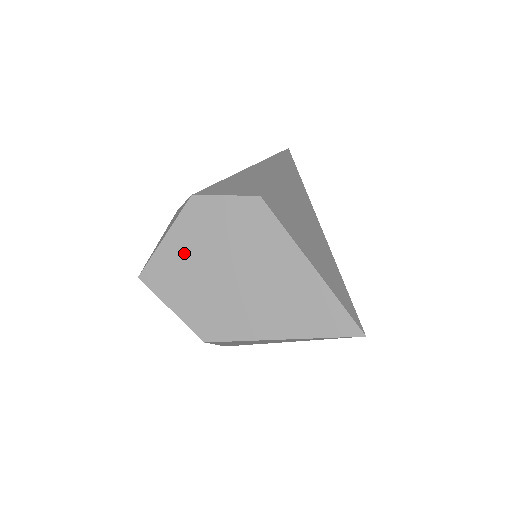
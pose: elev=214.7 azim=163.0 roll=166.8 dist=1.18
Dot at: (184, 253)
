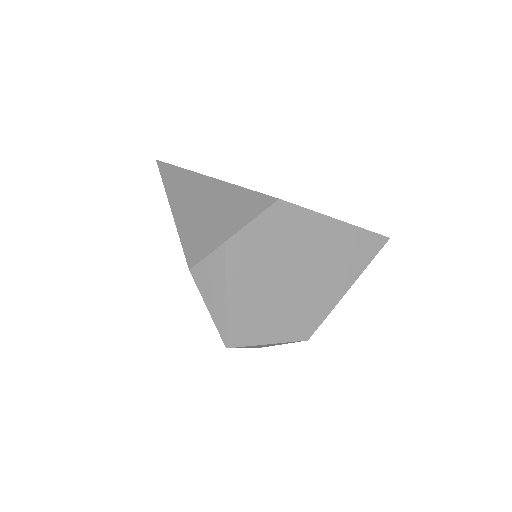
Dot at: (251, 292)
